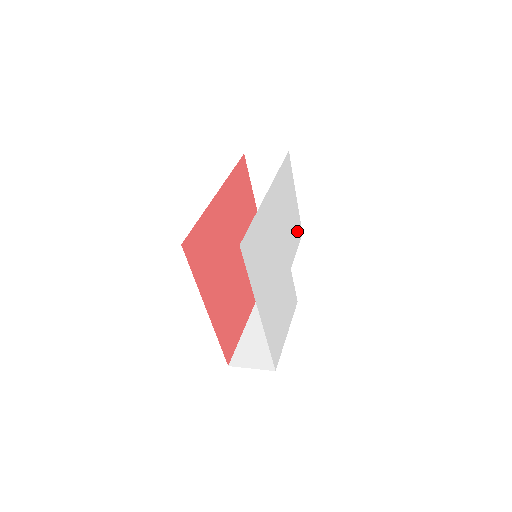
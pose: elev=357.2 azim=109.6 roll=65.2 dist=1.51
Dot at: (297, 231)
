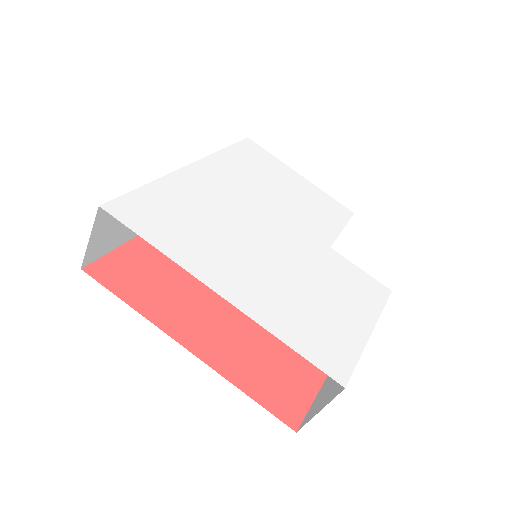
Dot at: (330, 209)
